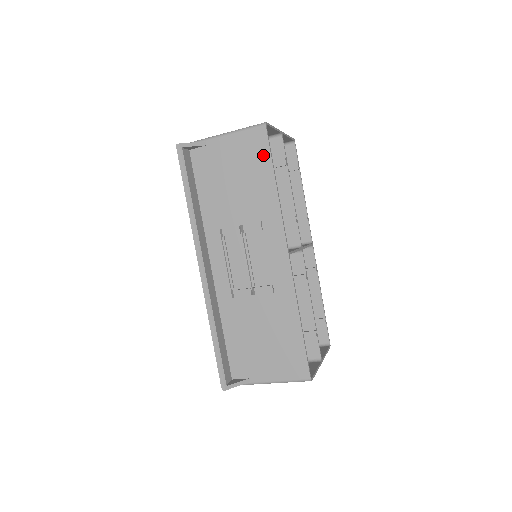
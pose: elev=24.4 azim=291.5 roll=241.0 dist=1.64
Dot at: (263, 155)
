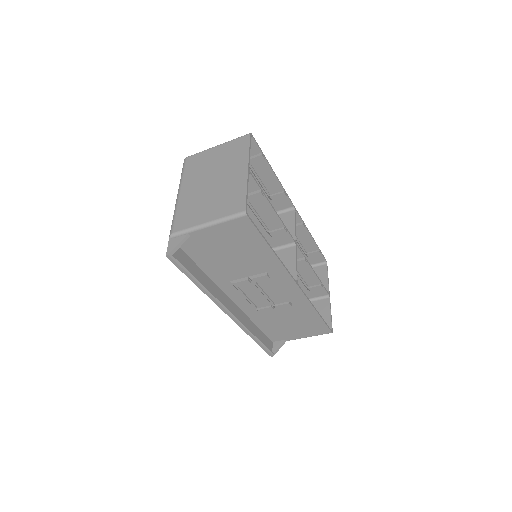
Dot at: (252, 235)
